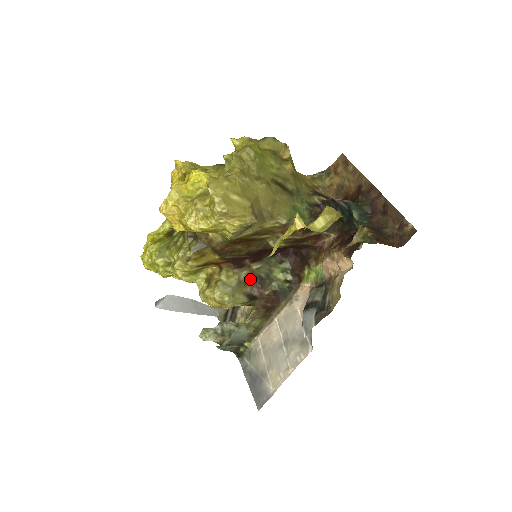
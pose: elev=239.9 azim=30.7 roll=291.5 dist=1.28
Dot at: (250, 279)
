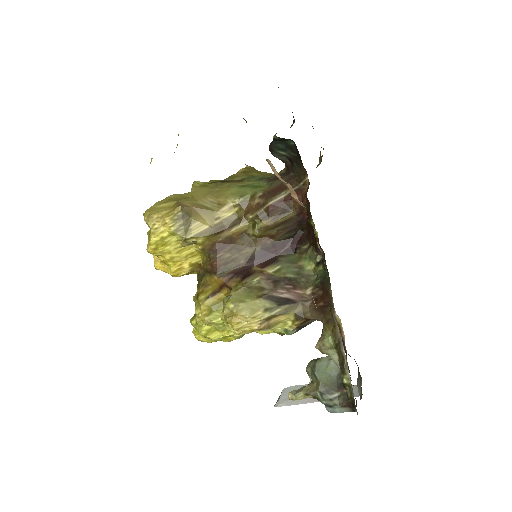
Dot at: (269, 284)
